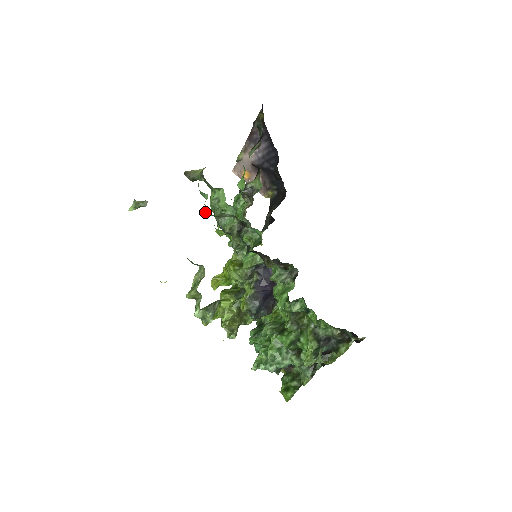
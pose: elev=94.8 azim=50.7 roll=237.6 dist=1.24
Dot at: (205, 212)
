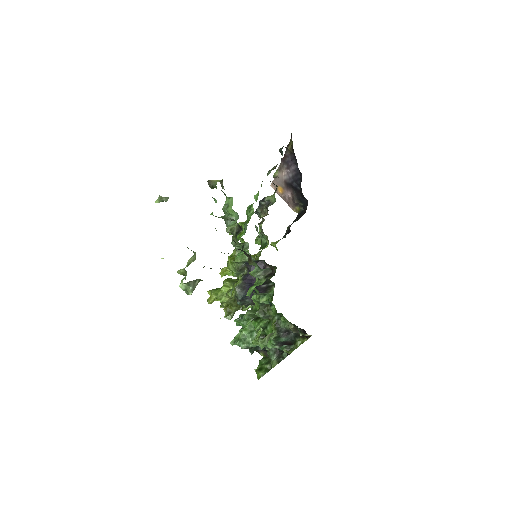
Dot at: (211, 213)
